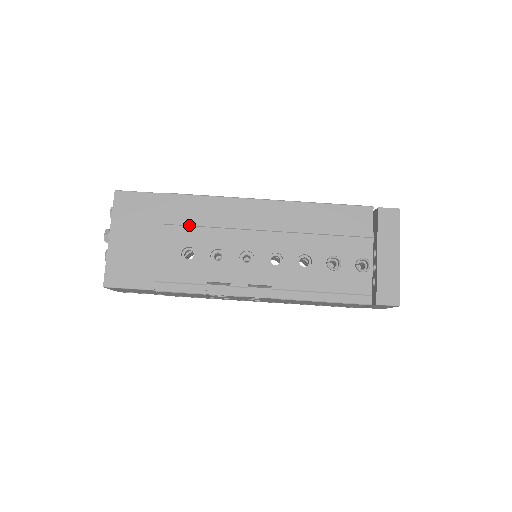
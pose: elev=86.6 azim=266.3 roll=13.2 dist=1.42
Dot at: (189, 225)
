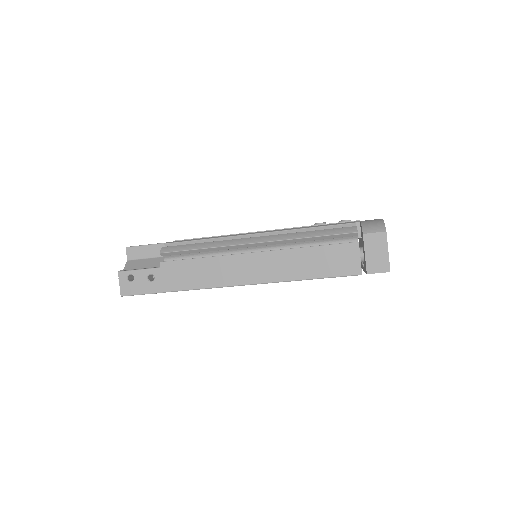
Dot at: occluded
